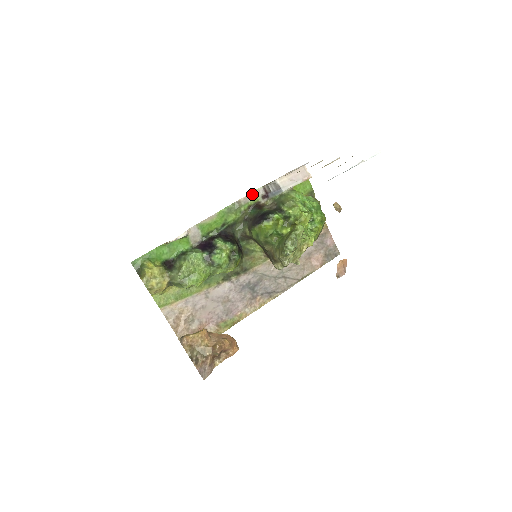
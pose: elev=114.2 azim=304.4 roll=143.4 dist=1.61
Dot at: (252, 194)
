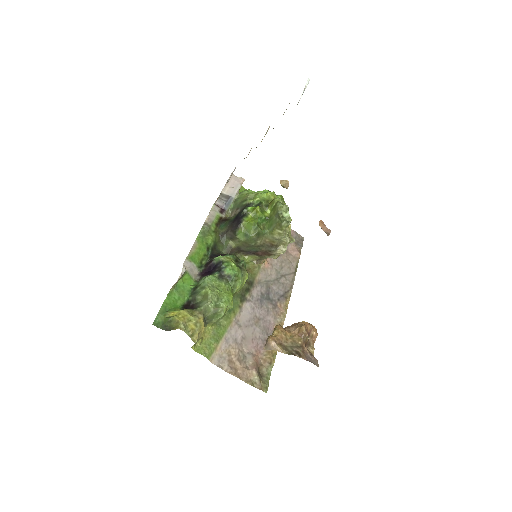
Dot at: (211, 213)
